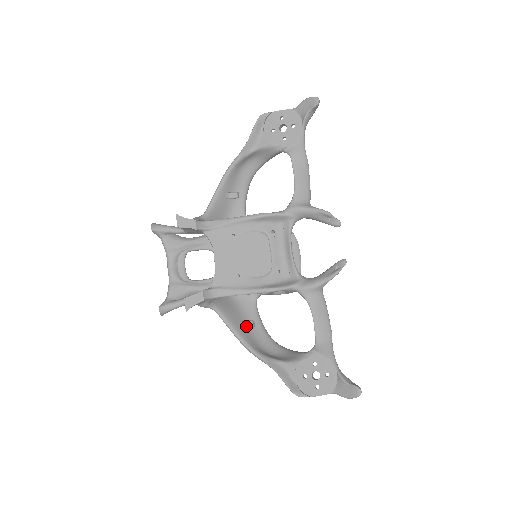
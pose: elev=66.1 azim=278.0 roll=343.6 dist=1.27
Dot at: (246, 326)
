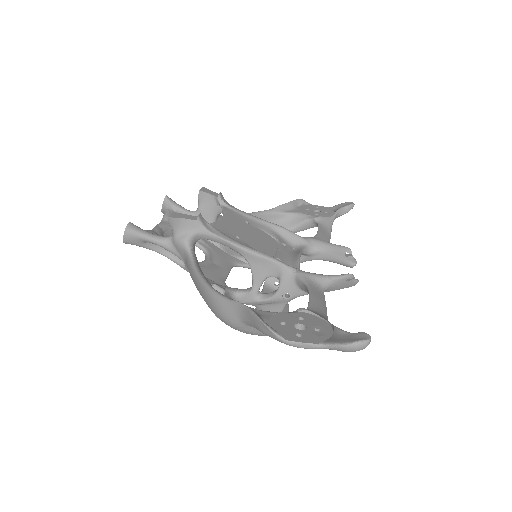
Dot at: (216, 285)
